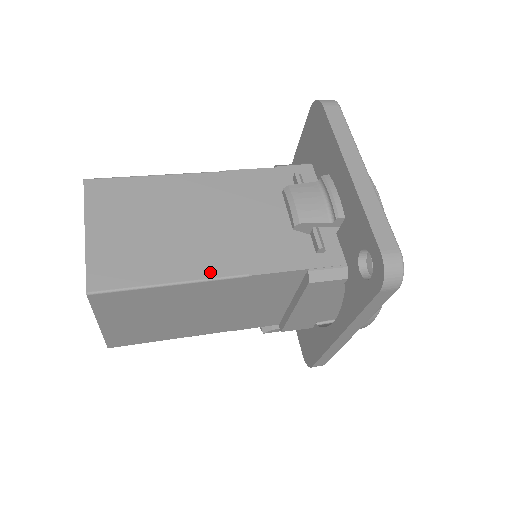
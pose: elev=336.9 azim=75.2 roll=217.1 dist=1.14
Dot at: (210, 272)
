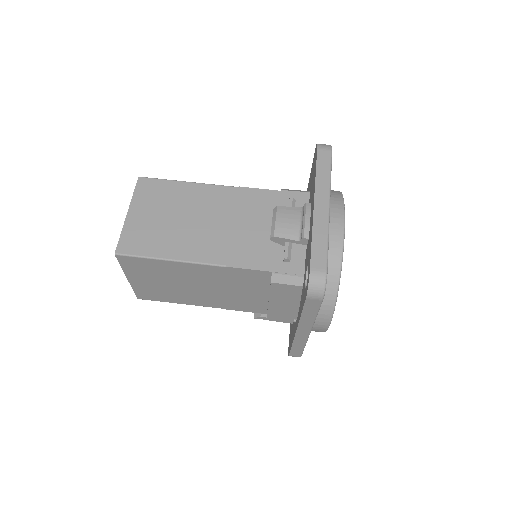
Dot at: (199, 258)
